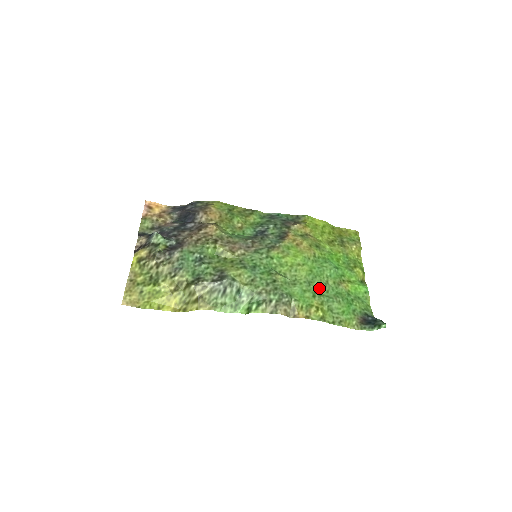
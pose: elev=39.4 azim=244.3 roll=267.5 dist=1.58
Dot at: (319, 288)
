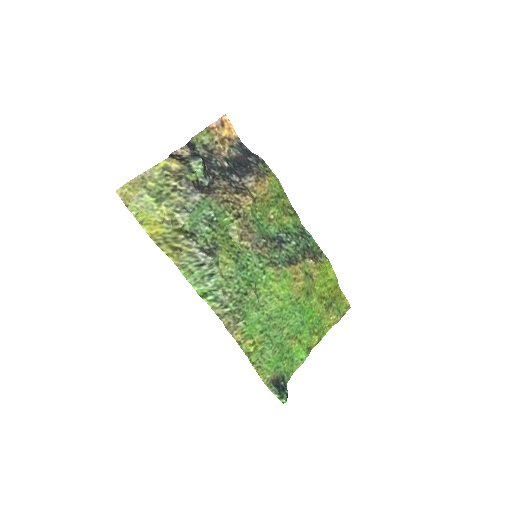
Dot at: (272, 328)
